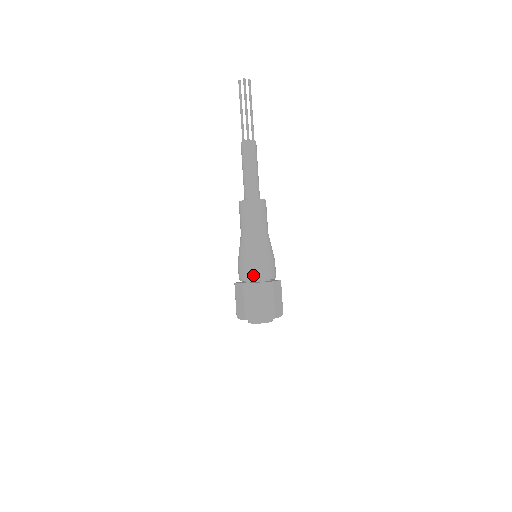
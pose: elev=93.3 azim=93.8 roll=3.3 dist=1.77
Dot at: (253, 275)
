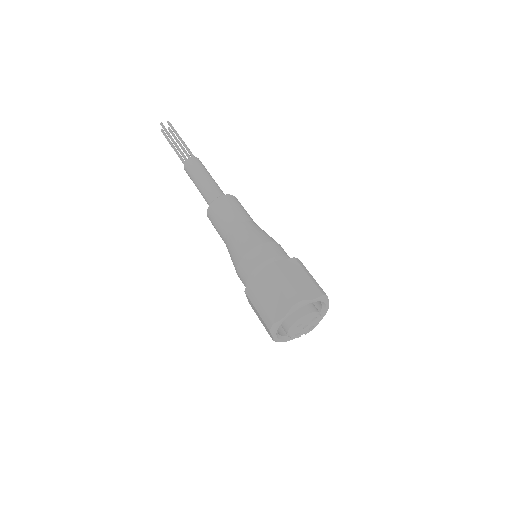
Dot at: (249, 273)
